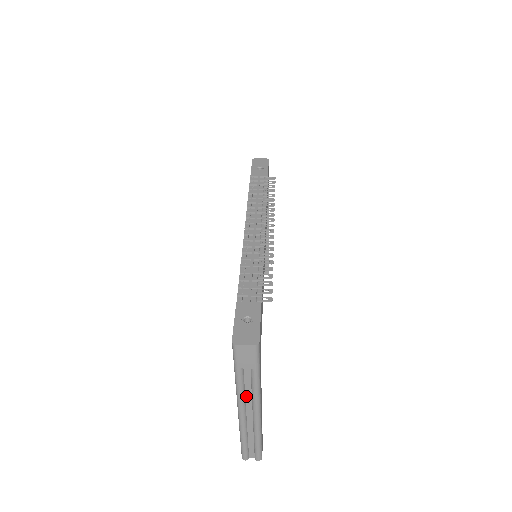
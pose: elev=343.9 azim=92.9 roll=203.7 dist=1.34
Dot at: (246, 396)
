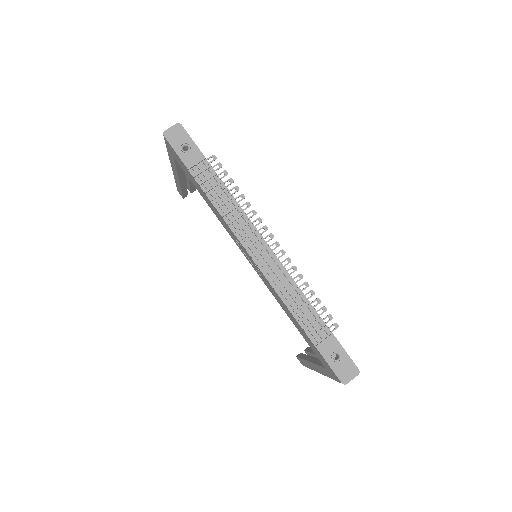
Dot at: occluded
